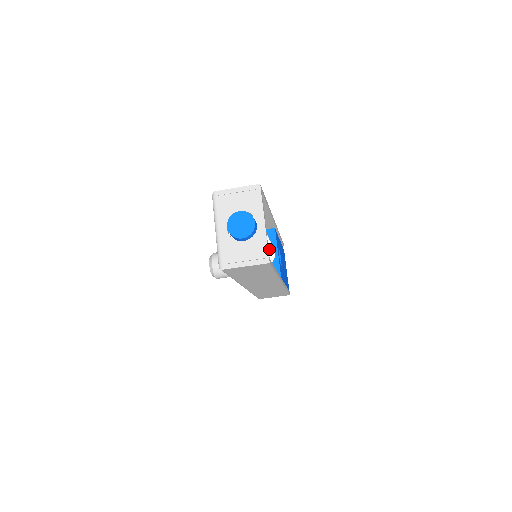
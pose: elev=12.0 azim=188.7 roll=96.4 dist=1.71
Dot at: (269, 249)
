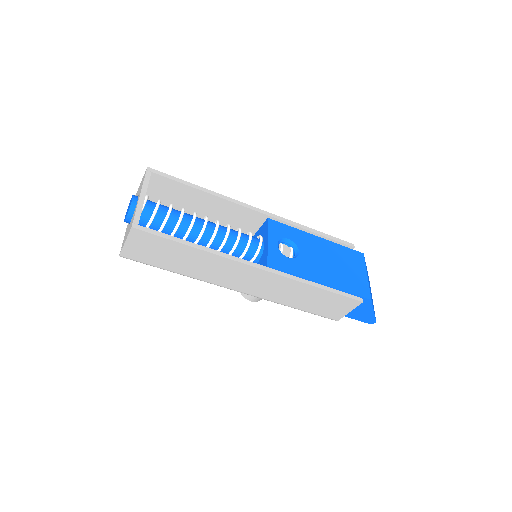
Dot at: (225, 234)
